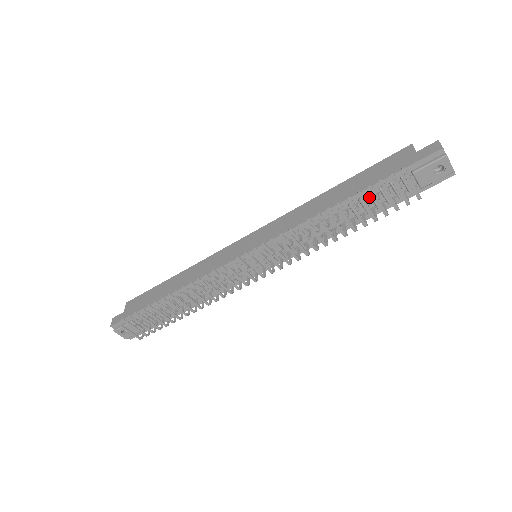
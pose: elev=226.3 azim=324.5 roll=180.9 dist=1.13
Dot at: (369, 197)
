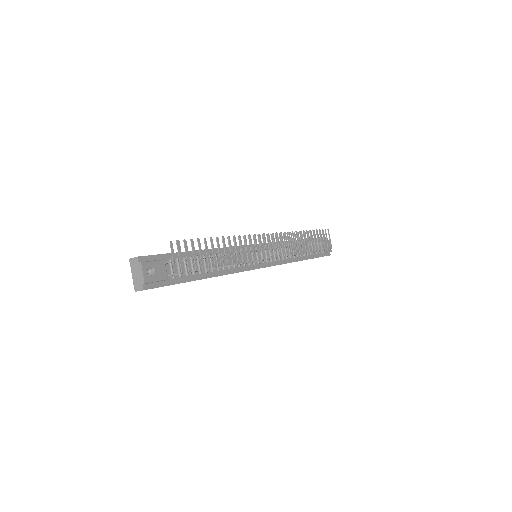
Dot at: (308, 245)
